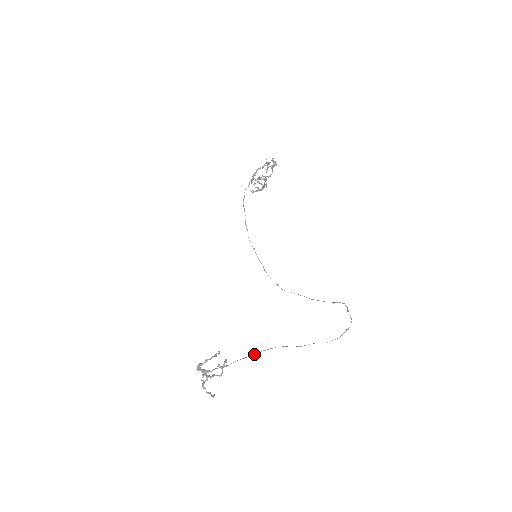
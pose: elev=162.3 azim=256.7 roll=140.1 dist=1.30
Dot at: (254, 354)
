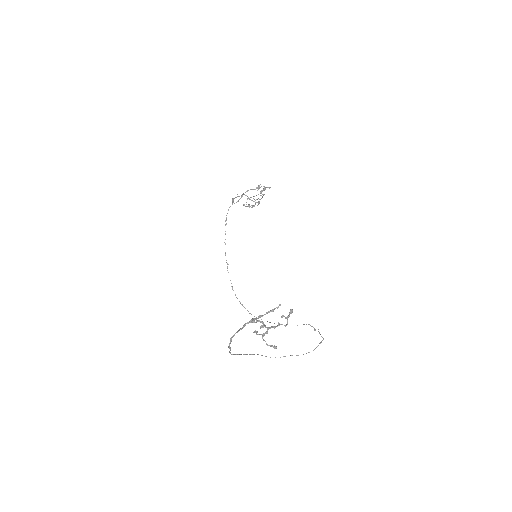
Dot at: (245, 354)
